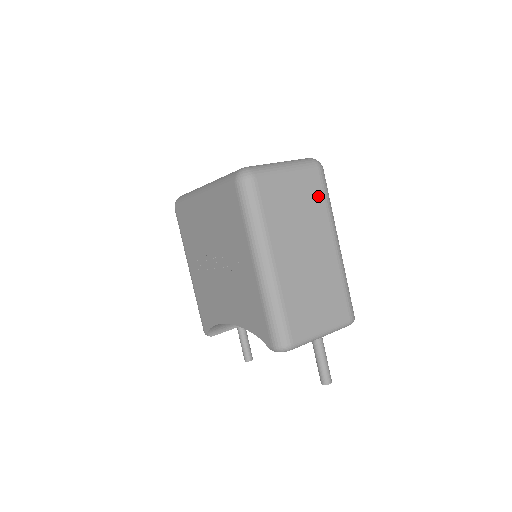
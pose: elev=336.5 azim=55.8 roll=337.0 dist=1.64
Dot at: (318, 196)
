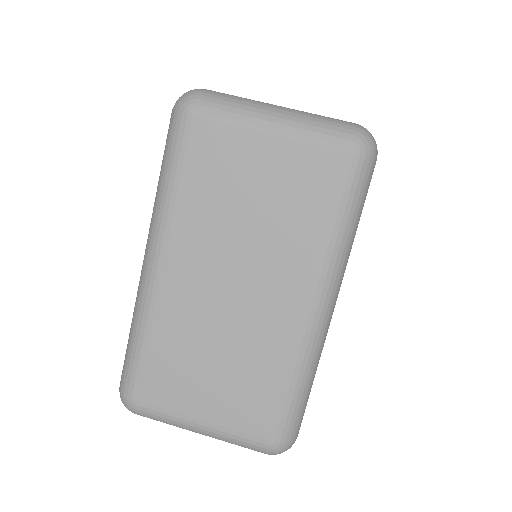
Dot at: occluded
